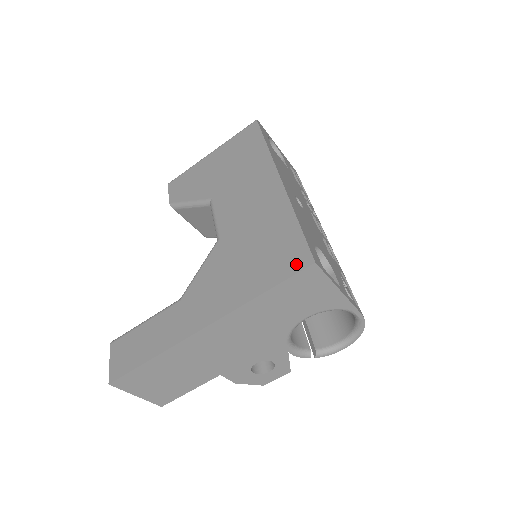
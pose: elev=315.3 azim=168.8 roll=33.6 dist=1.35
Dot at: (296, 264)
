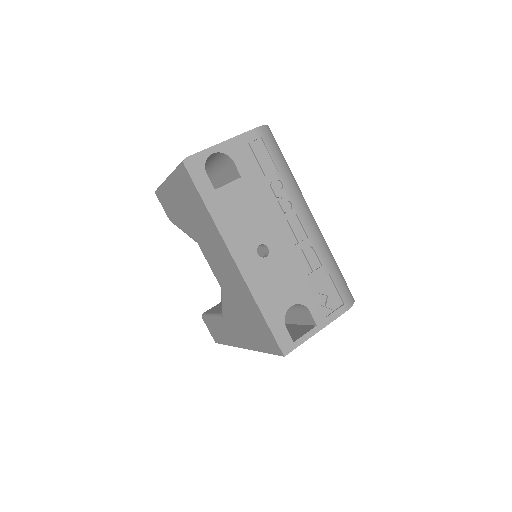
Dot at: (274, 349)
